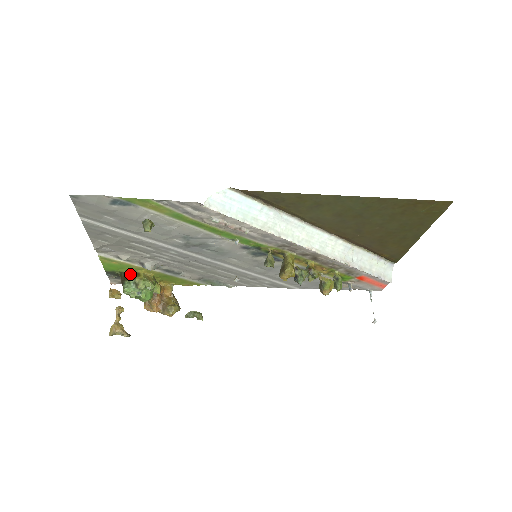
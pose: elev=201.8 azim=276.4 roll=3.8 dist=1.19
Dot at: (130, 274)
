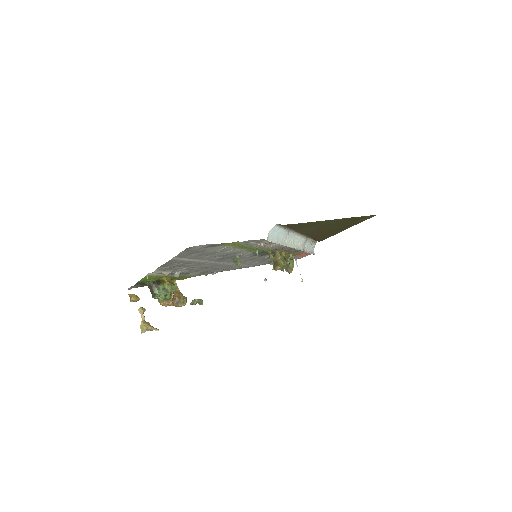
Dot at: (158, 282)
